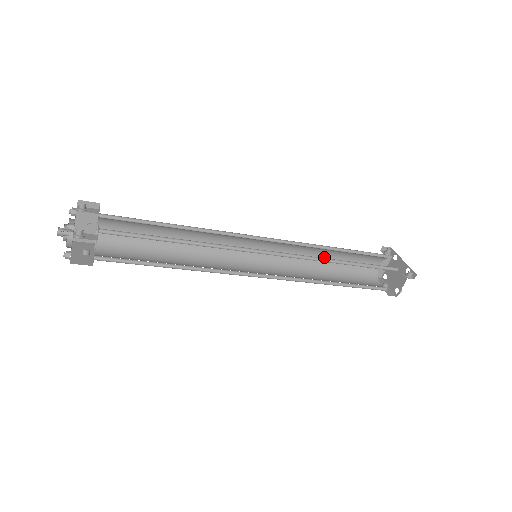
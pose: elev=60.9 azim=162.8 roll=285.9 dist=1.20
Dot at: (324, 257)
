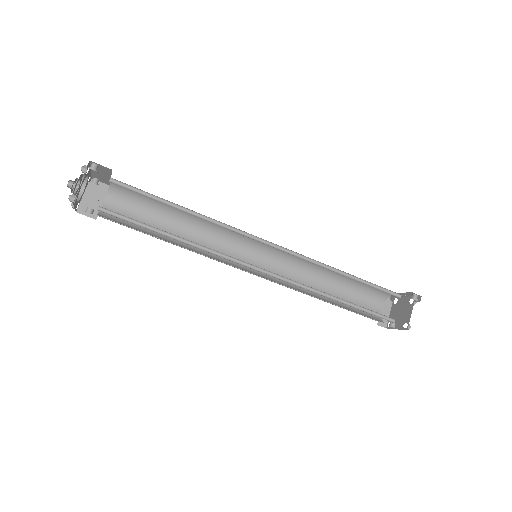
Dot at: (323, 286)
